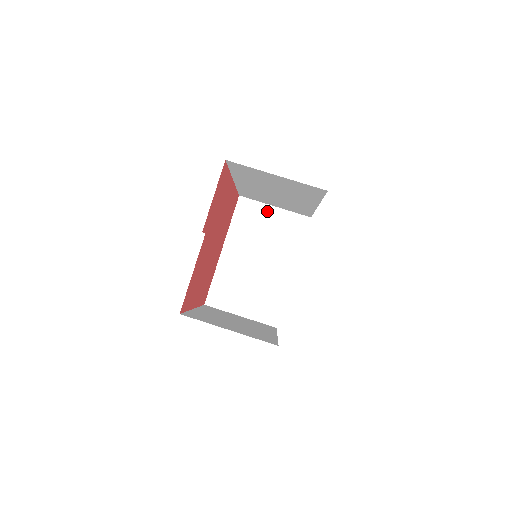
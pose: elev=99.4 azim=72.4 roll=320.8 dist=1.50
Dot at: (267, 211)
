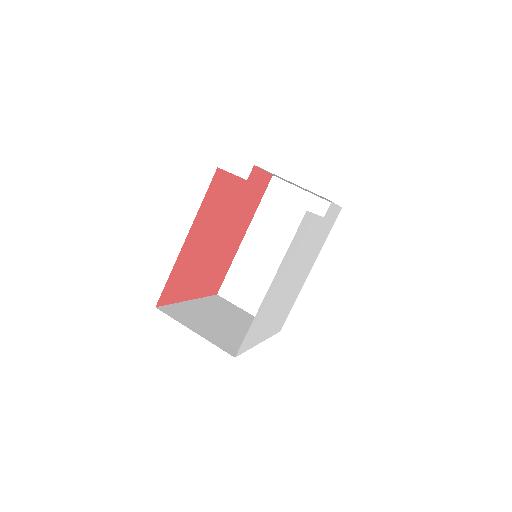
Dot at: (240, 310)
